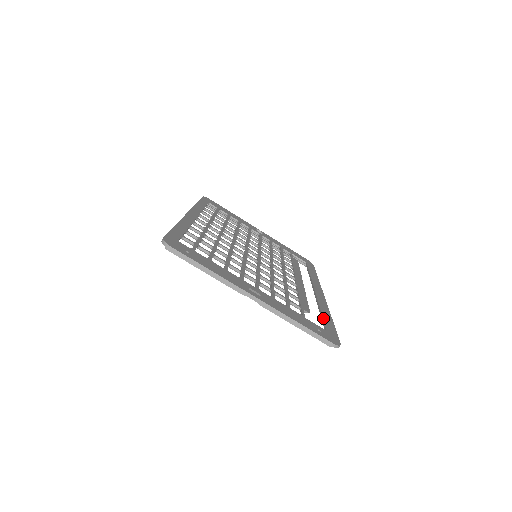
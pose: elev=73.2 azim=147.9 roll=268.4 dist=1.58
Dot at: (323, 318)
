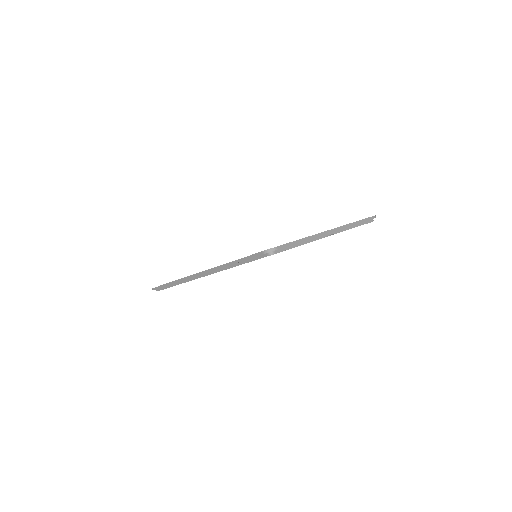
Dot at: occluded
